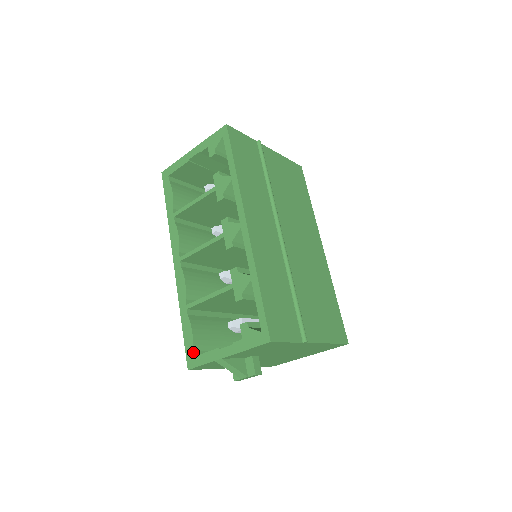
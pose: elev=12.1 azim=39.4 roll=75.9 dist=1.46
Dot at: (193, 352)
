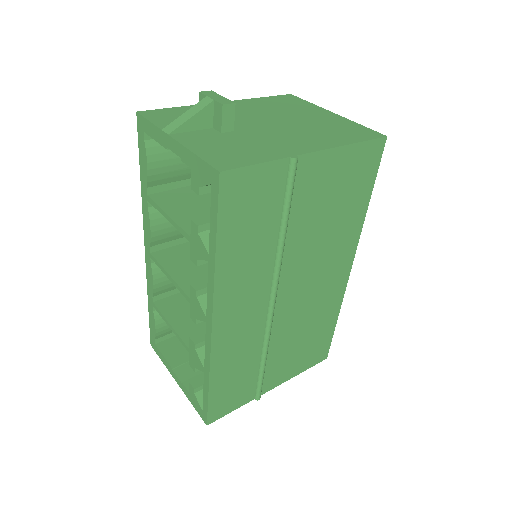
Dot at: (155, 340)
